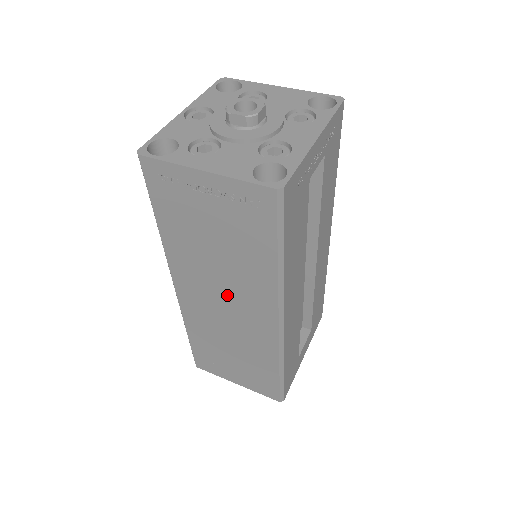
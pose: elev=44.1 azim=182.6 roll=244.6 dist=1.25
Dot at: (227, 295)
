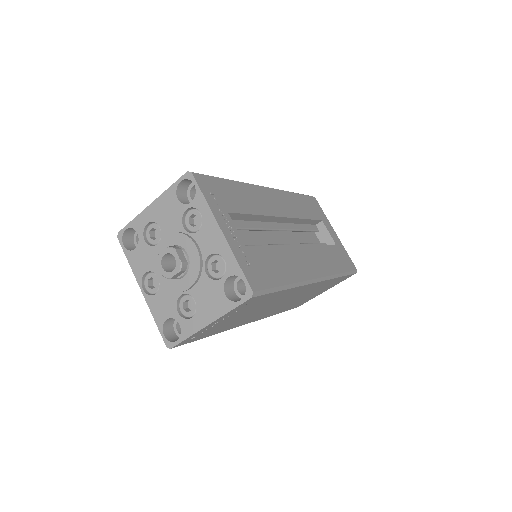
Dot at: occluded
